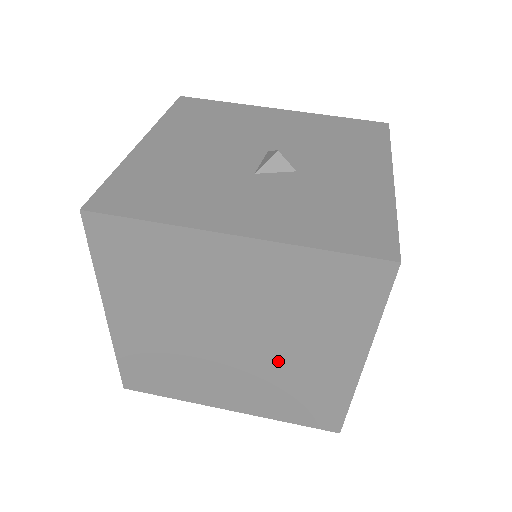
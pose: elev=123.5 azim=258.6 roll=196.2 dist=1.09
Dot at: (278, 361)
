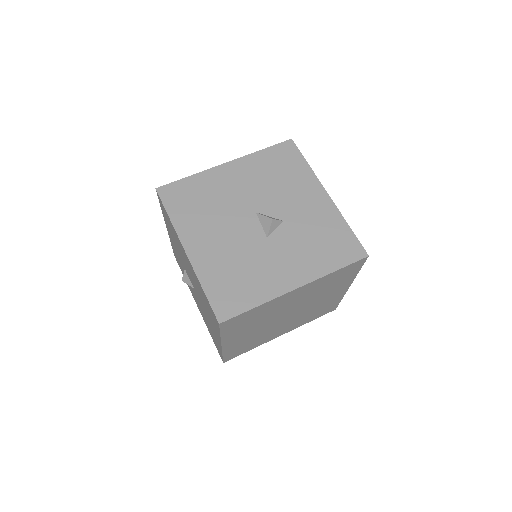
Dot at: (310, 308)
